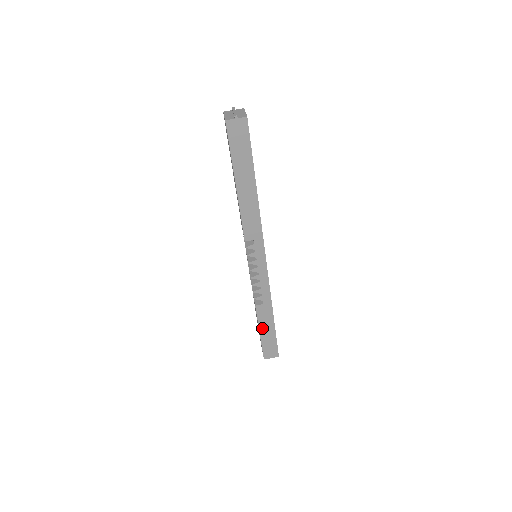
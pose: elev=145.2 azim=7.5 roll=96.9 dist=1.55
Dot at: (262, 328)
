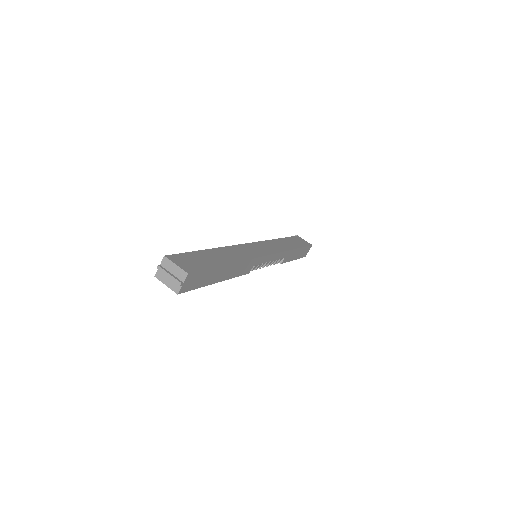
Dot at: (293, 258)
